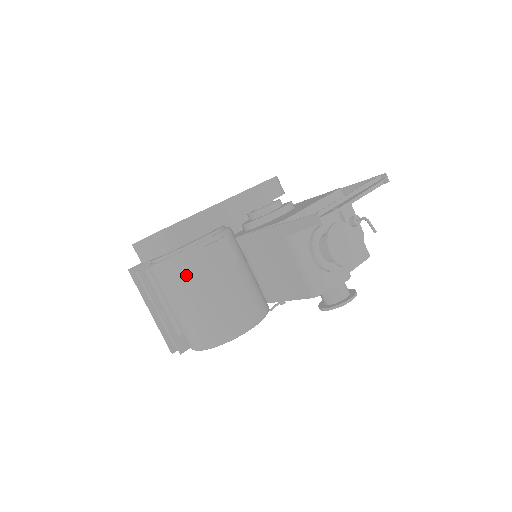
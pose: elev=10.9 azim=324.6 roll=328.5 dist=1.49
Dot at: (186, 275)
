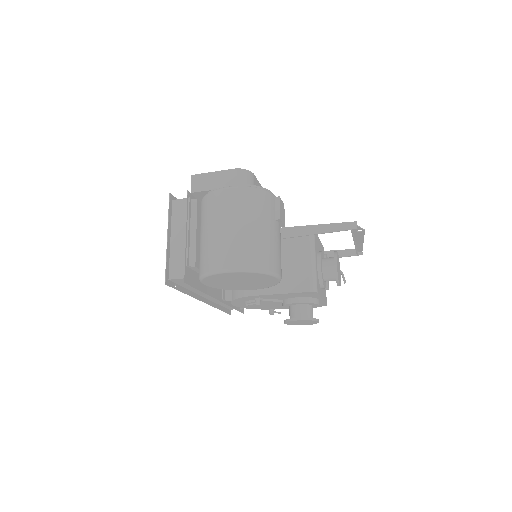
Dot at: (258, 204)
